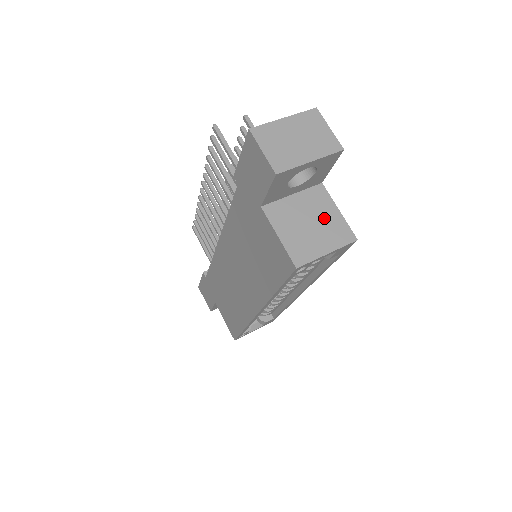
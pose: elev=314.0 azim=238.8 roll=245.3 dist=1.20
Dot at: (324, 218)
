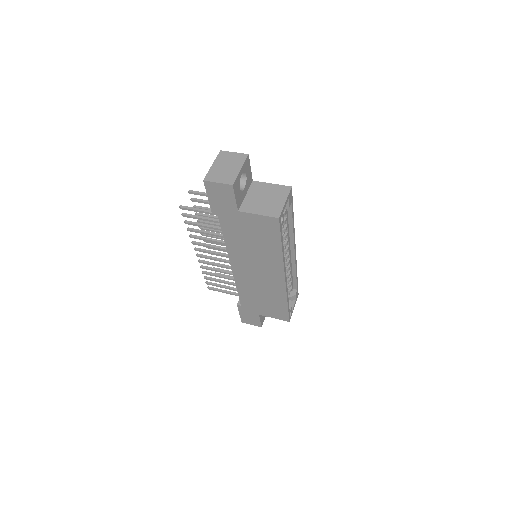
Dot at: (269, 192)
